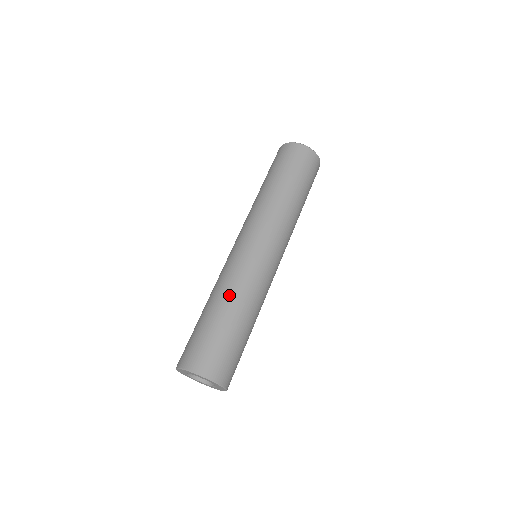
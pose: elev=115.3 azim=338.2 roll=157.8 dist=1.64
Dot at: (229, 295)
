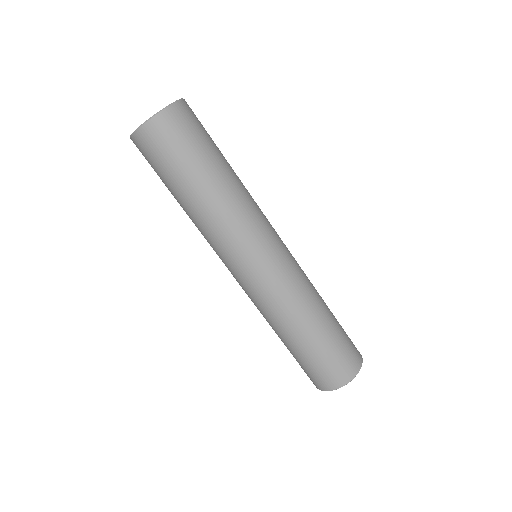
Dot at: (294, 322)
